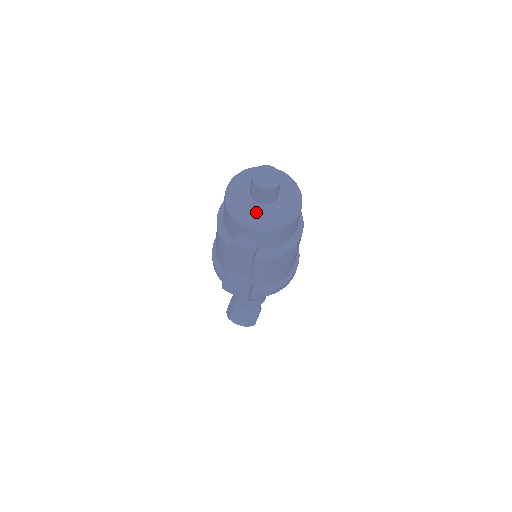
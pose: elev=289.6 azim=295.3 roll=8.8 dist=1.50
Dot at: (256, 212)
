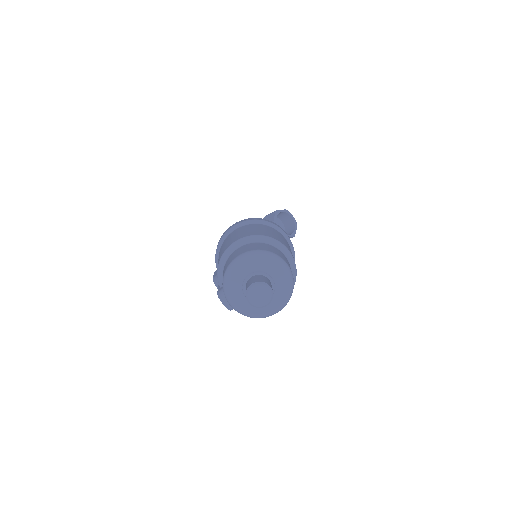
Dot at: (243, 301)
